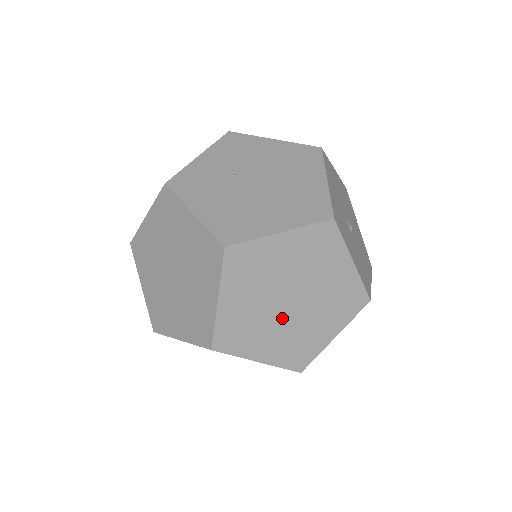
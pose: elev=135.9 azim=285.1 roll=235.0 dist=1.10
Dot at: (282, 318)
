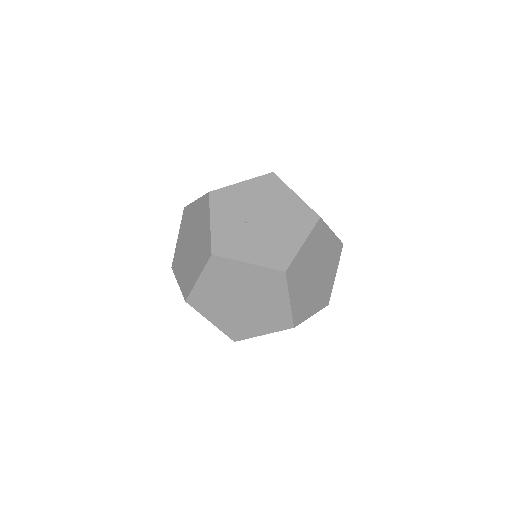
Dot at: (315, 285)
